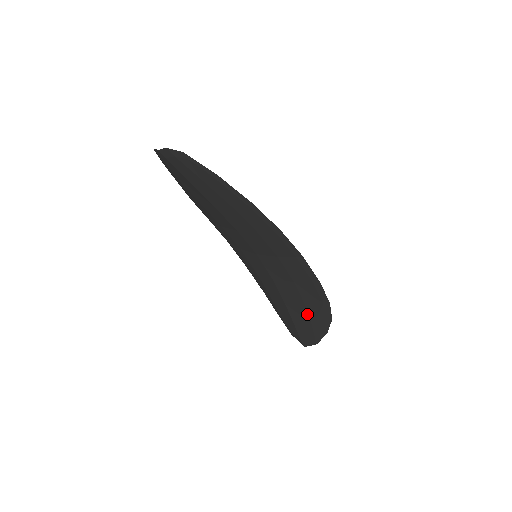
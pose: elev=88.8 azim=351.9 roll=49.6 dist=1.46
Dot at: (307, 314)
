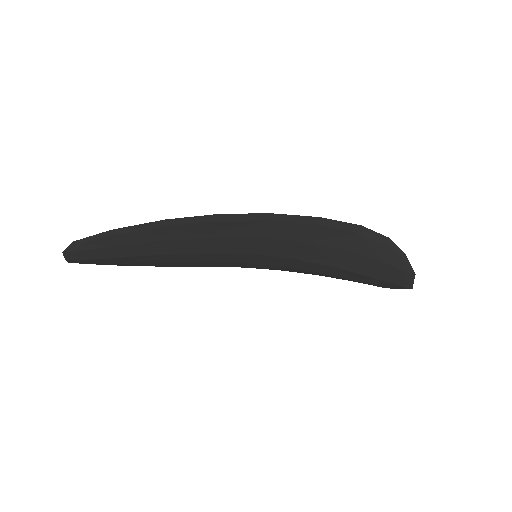
Dot at: (363, 257)
